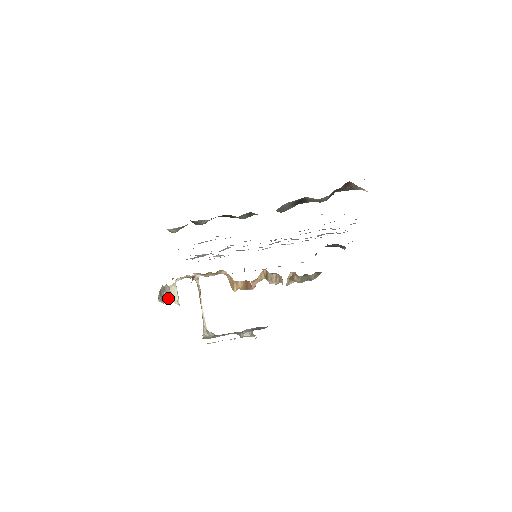
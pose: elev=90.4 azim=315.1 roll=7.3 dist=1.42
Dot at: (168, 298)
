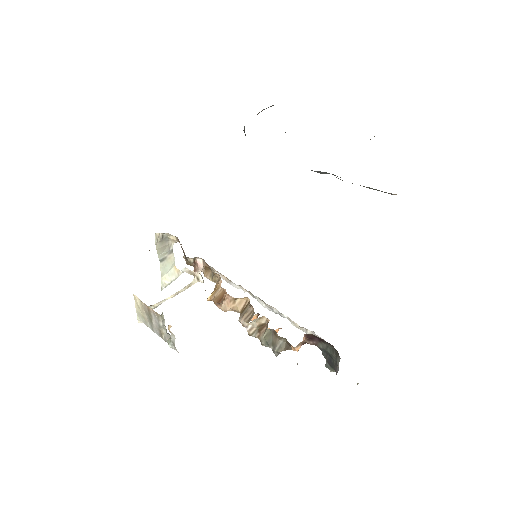
Dot at: (163, 263)
